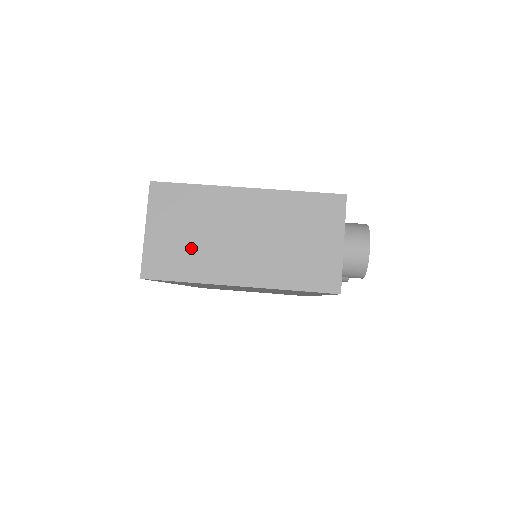
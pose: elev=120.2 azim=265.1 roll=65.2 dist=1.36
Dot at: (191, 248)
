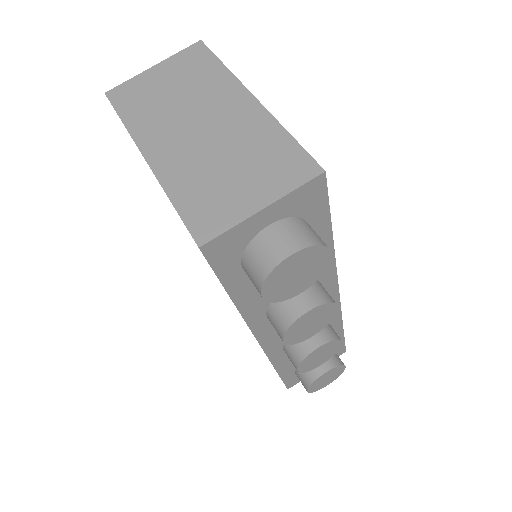
Dot at: (158, 102)
